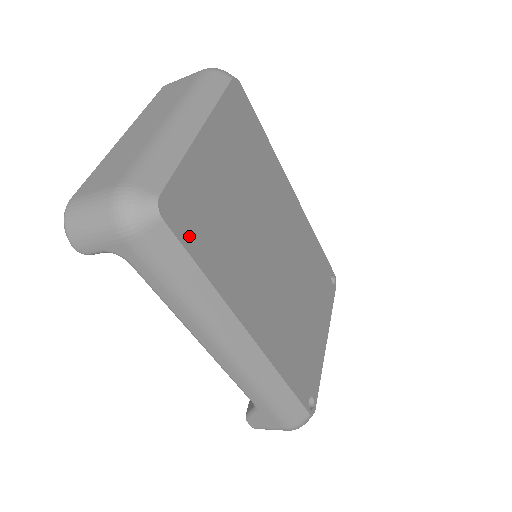
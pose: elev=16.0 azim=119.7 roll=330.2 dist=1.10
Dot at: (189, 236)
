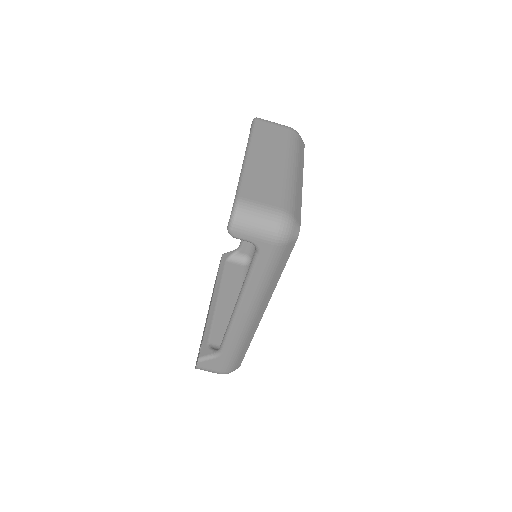
Dot at: occluded
